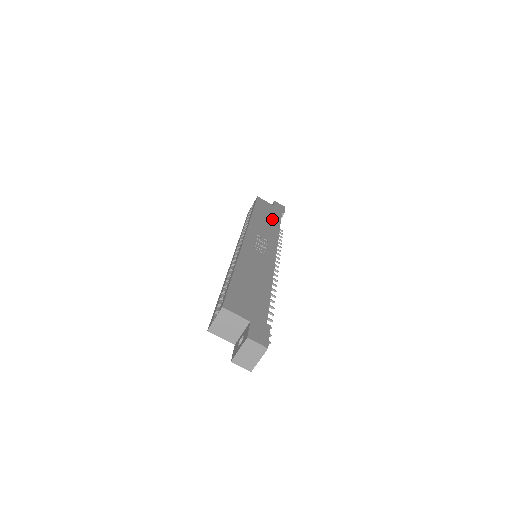
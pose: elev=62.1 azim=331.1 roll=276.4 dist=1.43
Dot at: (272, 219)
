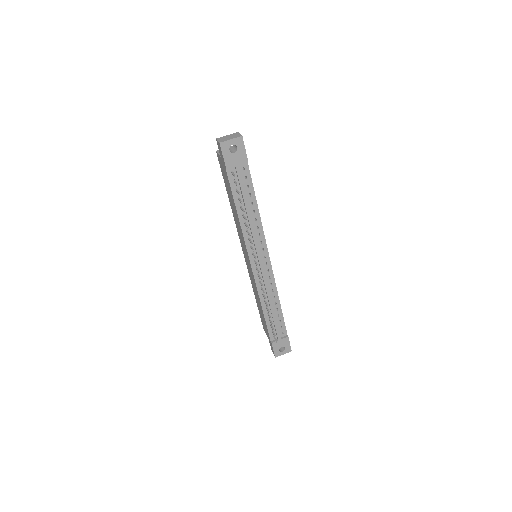
Dot at: occluded
